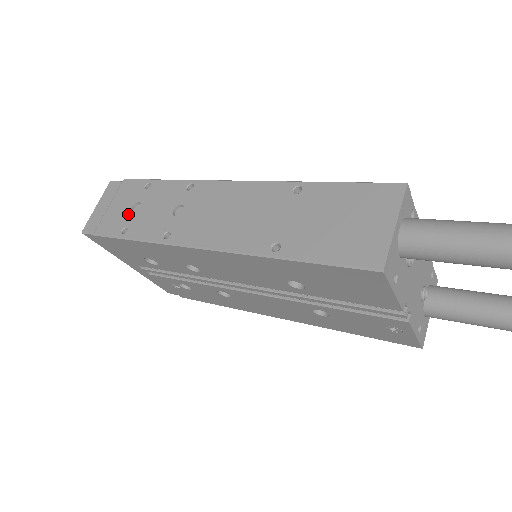
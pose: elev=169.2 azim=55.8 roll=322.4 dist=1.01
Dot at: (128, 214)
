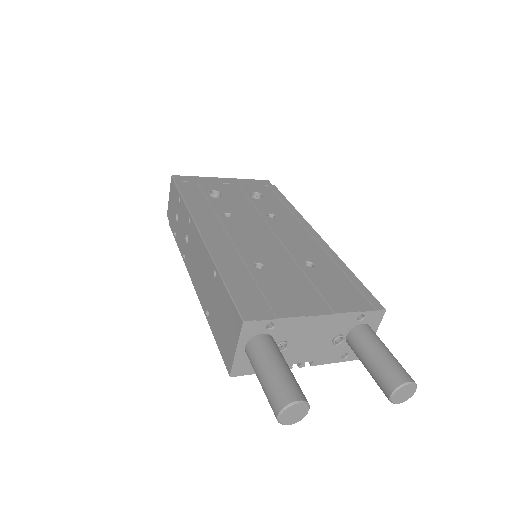
Dot at: (175, 220)
